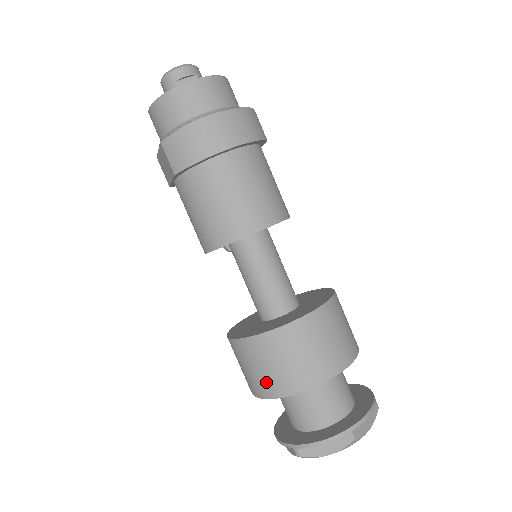
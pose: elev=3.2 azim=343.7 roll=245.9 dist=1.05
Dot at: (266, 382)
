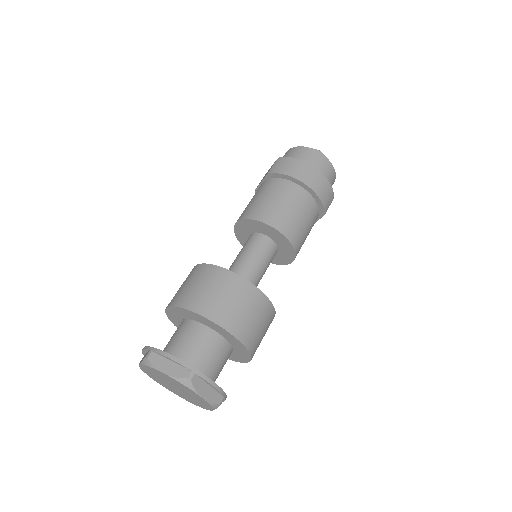
Dot at: (187, 294)
